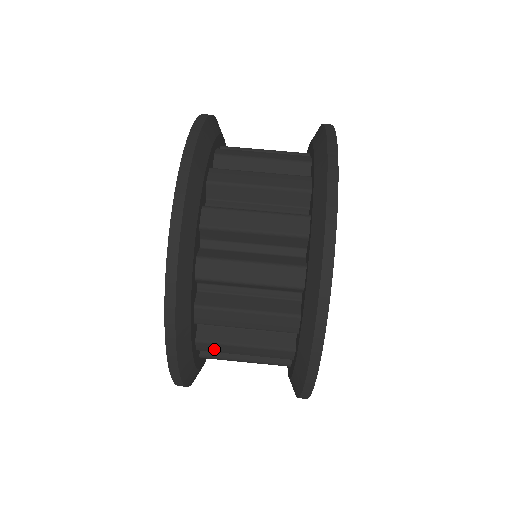
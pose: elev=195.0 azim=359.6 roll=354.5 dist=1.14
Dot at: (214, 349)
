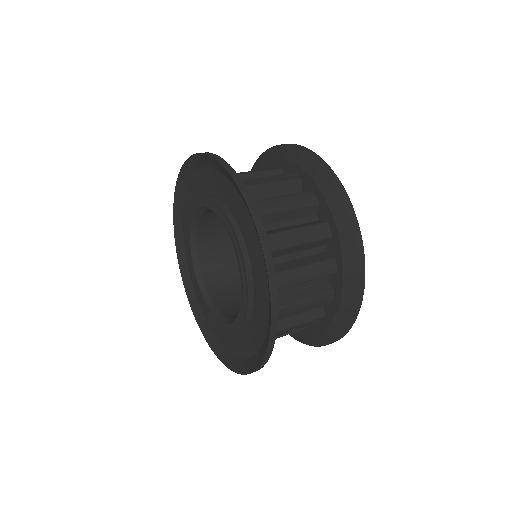
Dot at: (283, 282)
